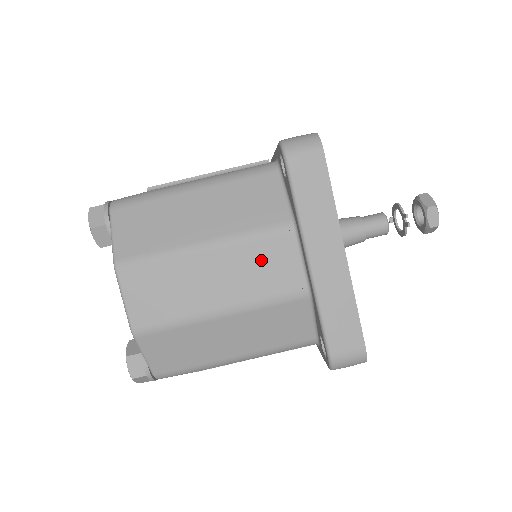
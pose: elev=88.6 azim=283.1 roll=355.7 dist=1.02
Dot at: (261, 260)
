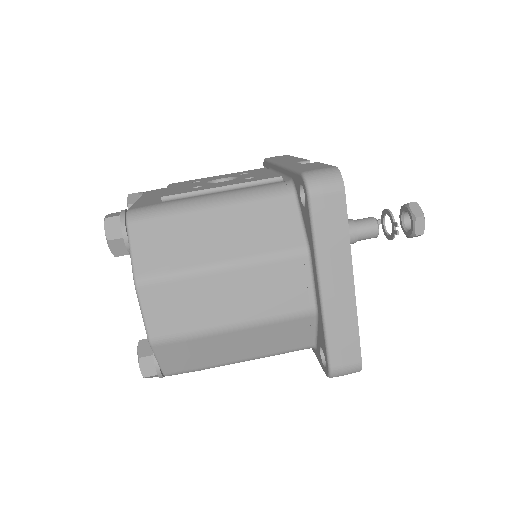
Dot at: (275, 282)
